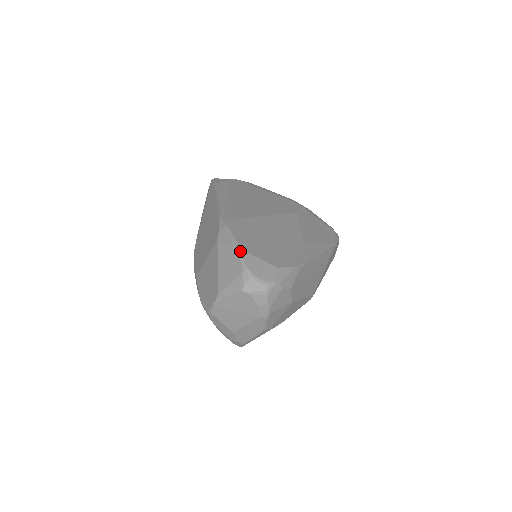
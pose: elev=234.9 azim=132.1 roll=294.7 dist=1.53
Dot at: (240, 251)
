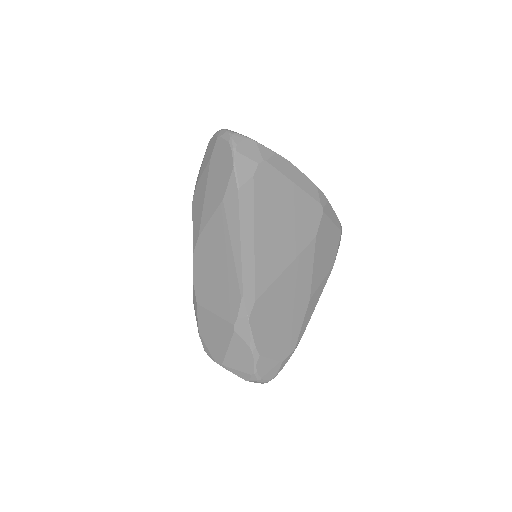
Dot at: (255, 356)
